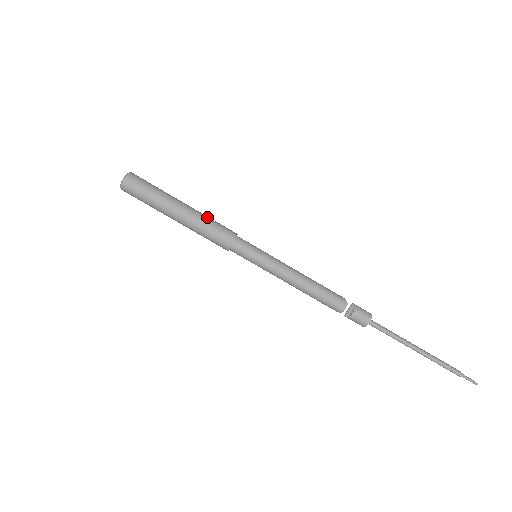
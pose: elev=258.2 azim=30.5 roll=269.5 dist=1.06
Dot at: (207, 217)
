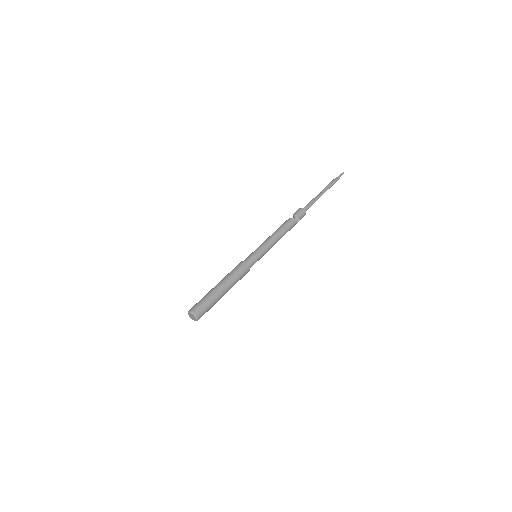
Dot at: (229, 275)
